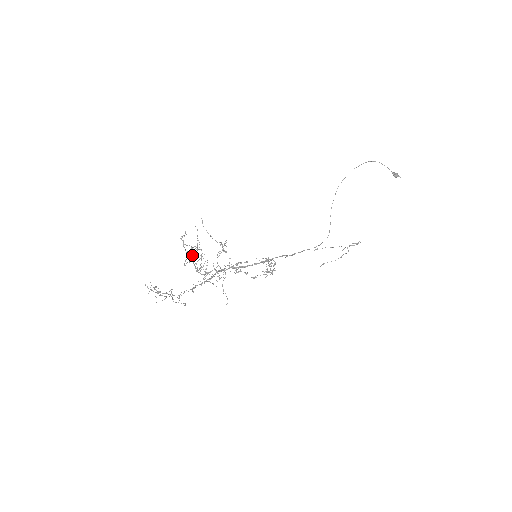
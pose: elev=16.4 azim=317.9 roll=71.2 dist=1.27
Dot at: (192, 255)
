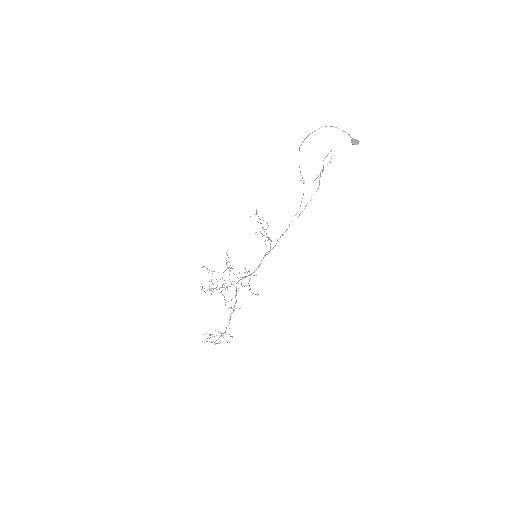
Dot at: (213, 288)
